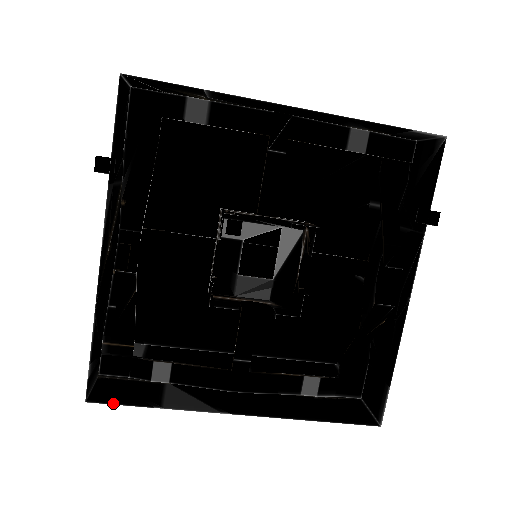
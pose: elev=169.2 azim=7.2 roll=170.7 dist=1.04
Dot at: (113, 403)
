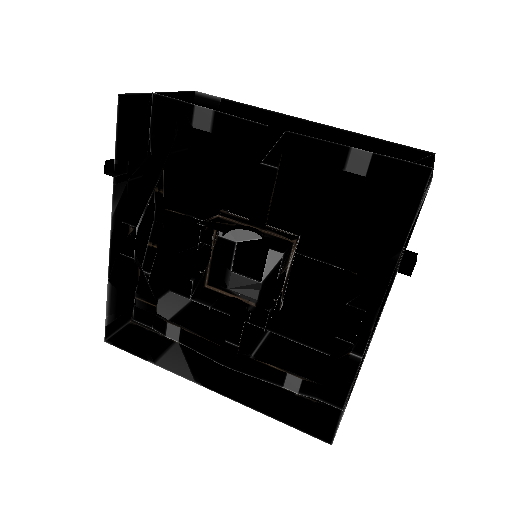
Dot at: (122, 348)
